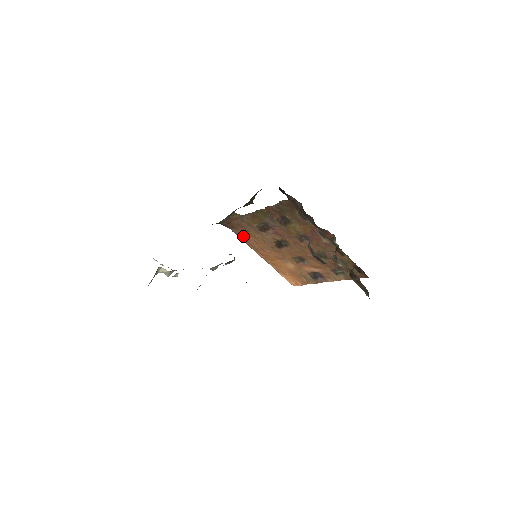
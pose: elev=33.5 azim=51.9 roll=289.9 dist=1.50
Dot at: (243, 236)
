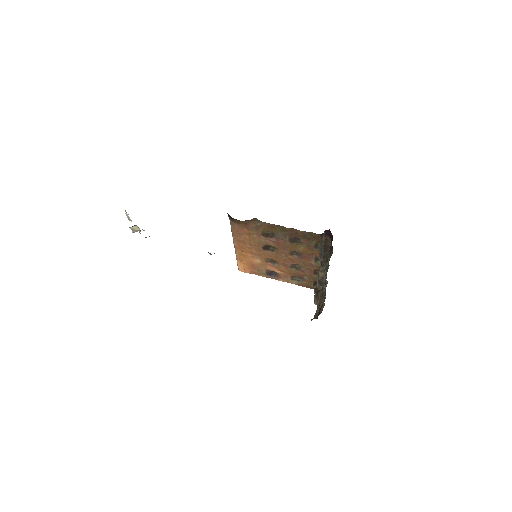
Dot at: (238, 230)
